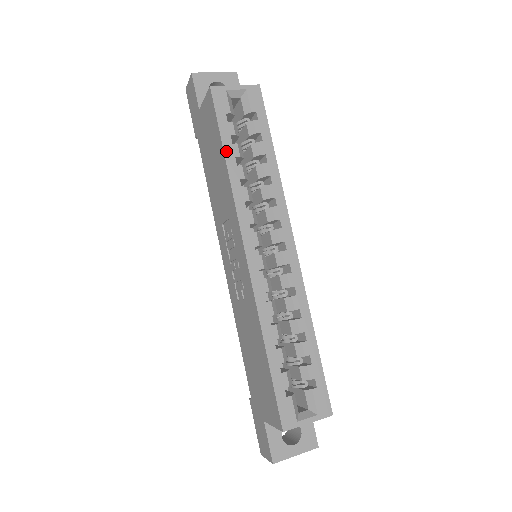
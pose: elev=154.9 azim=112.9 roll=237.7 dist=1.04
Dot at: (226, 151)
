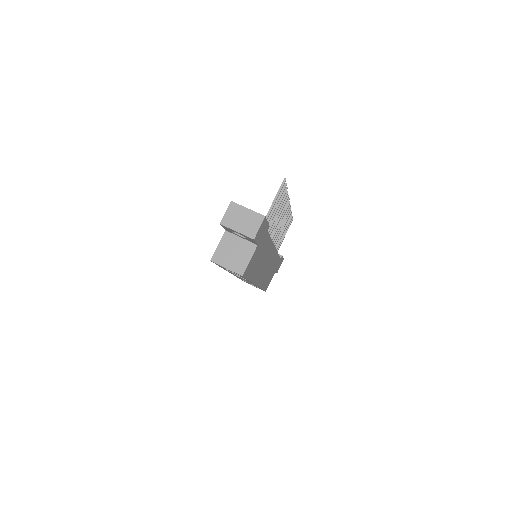
Dot at: (221, 267)
